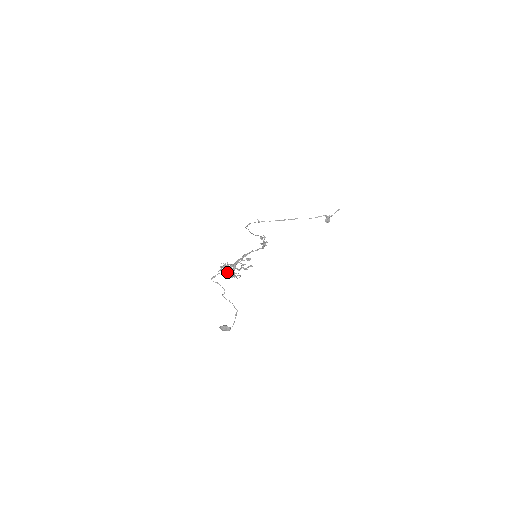
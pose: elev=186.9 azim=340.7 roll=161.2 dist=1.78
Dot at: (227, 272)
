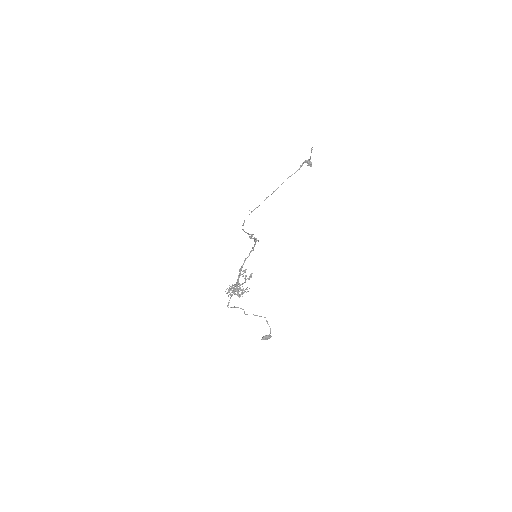
Dot at: occluded
